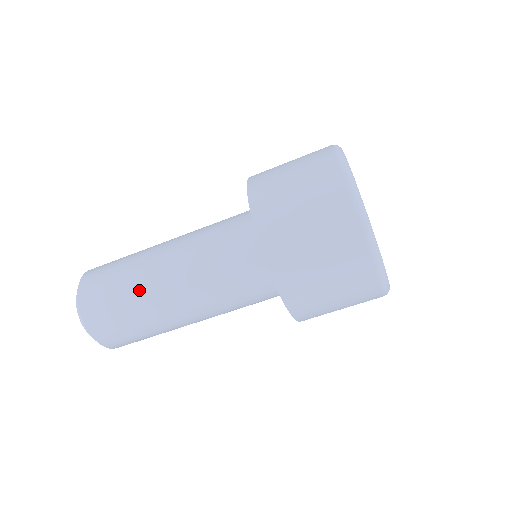
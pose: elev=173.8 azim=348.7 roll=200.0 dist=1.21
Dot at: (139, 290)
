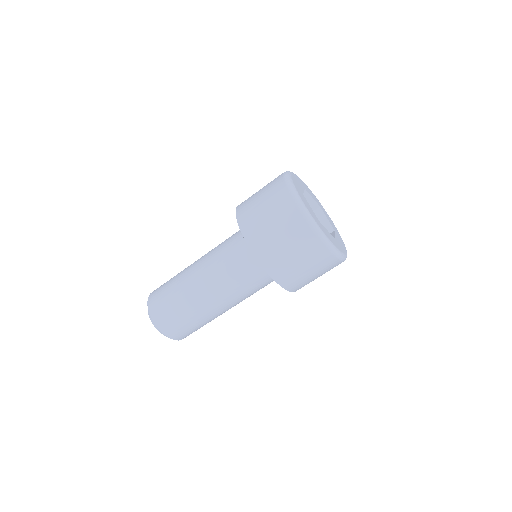
Dot at: (189, 301)
